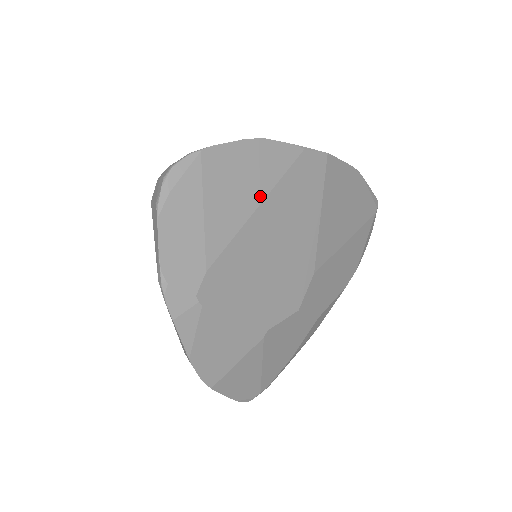
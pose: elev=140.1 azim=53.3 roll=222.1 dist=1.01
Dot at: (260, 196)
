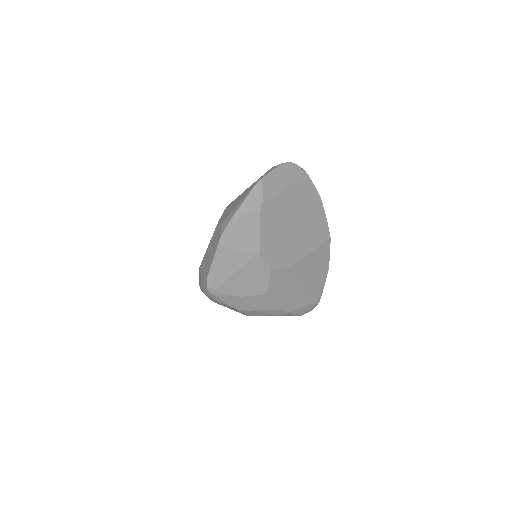
Dot at: (305, 210)
